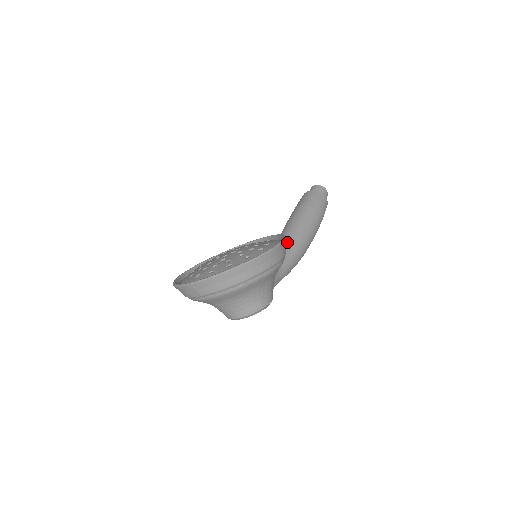
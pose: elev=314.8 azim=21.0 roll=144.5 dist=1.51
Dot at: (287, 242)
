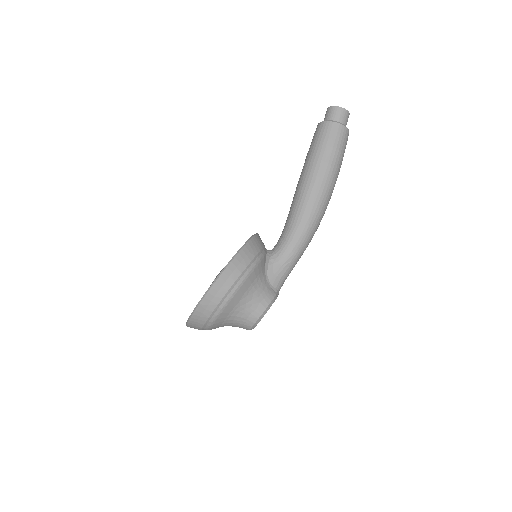
Dot at: (289, 219)
